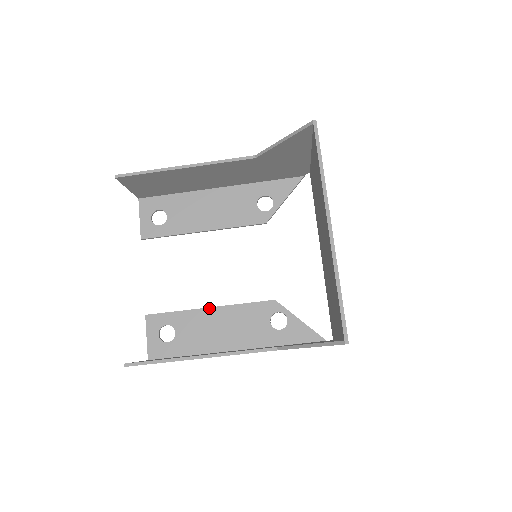
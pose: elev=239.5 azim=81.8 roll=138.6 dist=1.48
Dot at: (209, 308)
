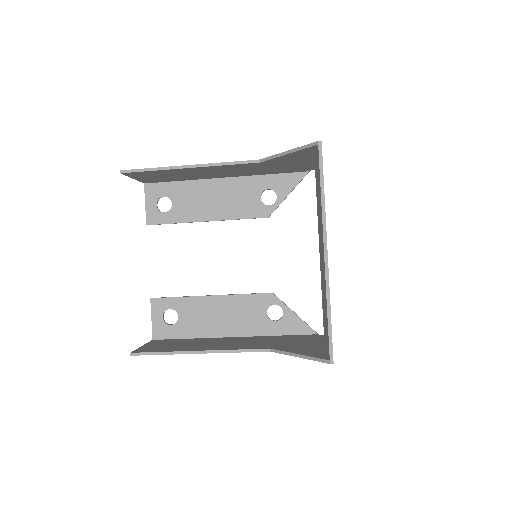
Dot at: (210, 296)
